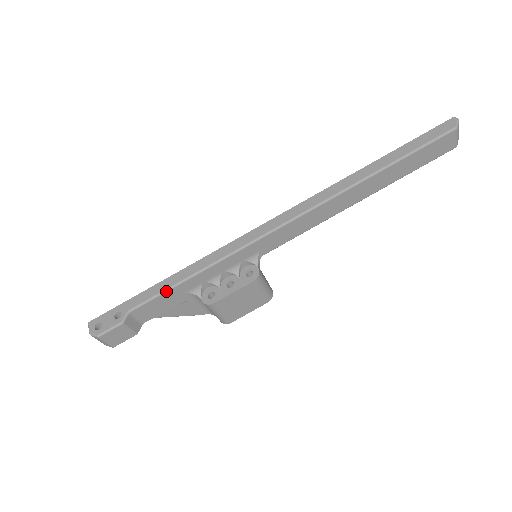
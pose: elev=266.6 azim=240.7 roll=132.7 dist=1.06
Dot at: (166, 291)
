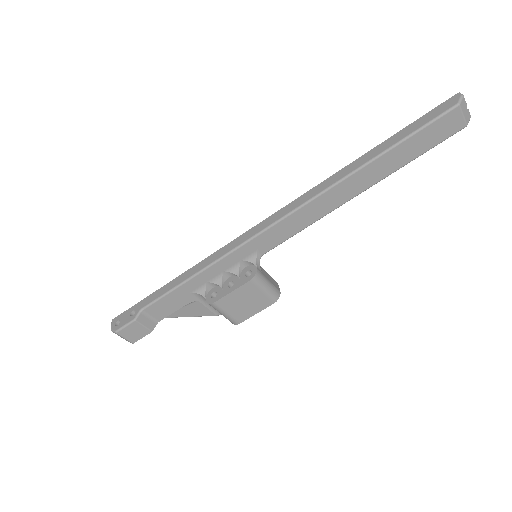
Dot at: (171, 291)
